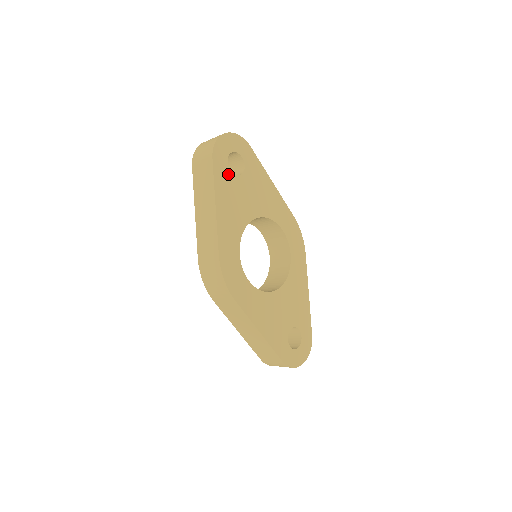
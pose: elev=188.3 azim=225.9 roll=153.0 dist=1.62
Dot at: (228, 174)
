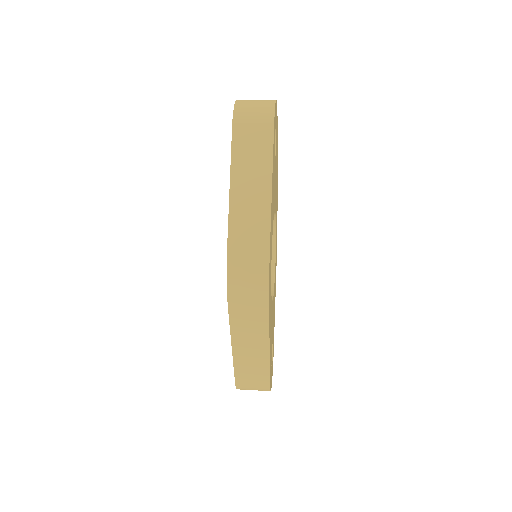
Dot at: (274, 151)
